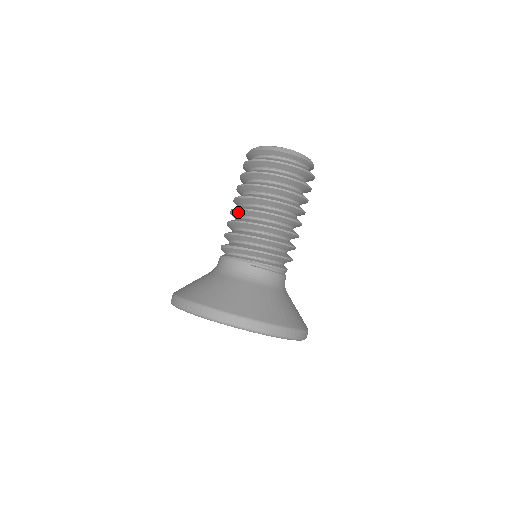
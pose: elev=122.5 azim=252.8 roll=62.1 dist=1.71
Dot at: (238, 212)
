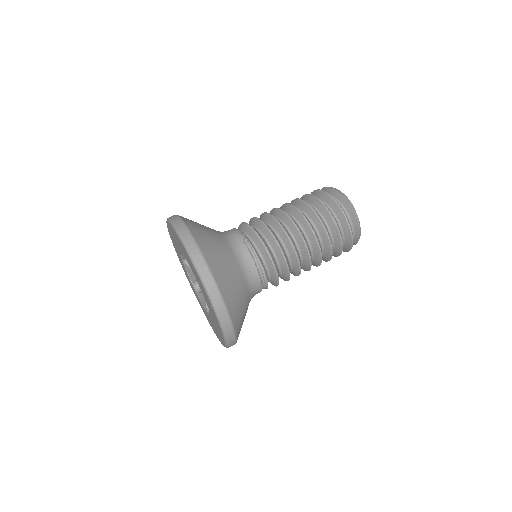
Dot at: (274, 211)
